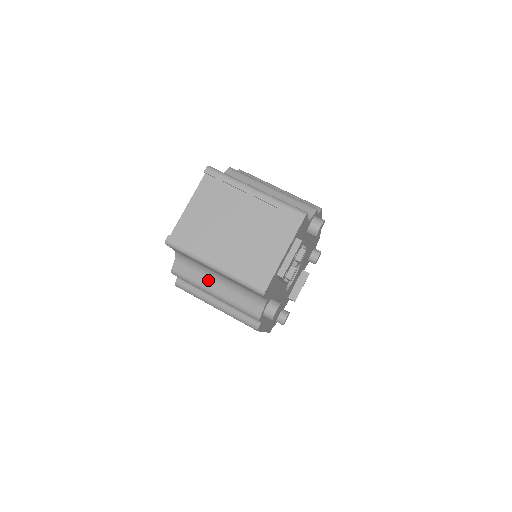
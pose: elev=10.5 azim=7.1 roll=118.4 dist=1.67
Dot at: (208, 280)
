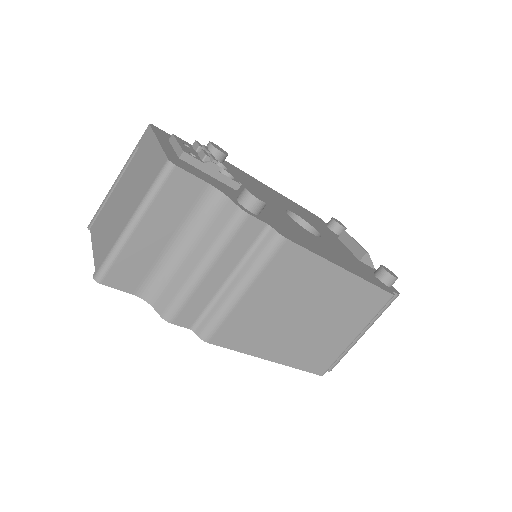
Dot at: (183, 268)
